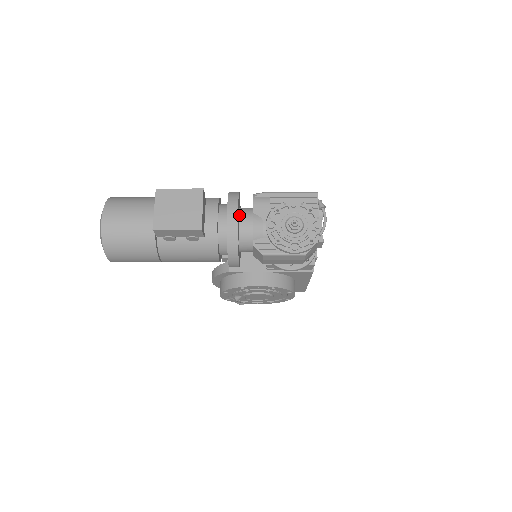
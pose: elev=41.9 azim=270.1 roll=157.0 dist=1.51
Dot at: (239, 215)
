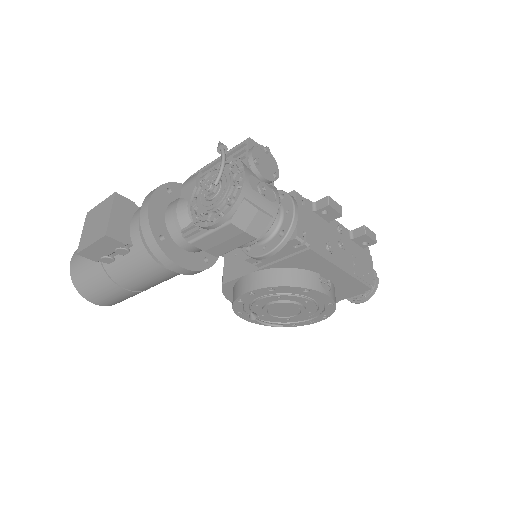
Dot at: (167, 207)
